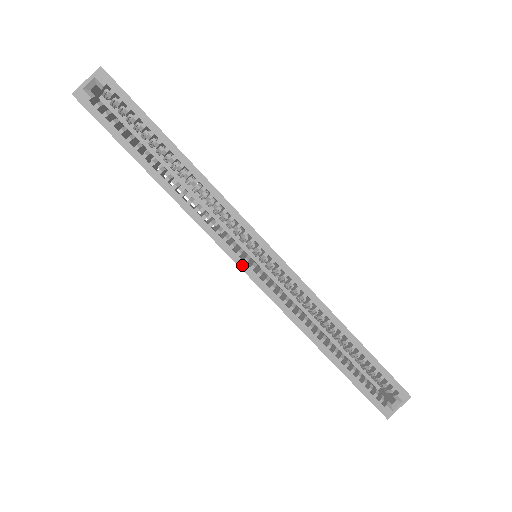
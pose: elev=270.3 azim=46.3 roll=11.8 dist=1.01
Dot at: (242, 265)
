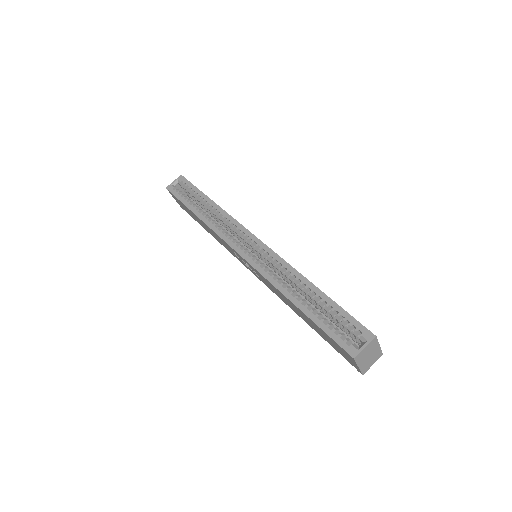
Dot at: (237, 250)
